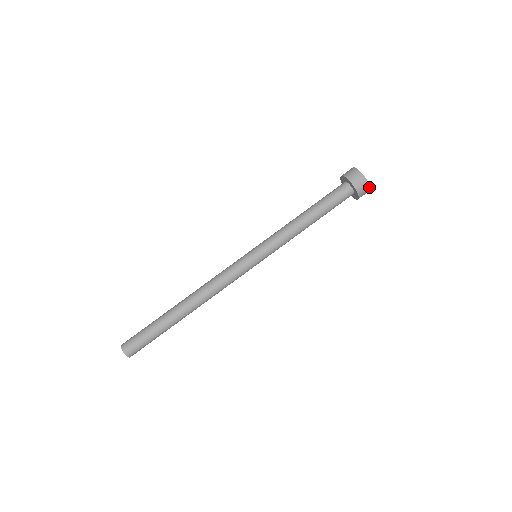
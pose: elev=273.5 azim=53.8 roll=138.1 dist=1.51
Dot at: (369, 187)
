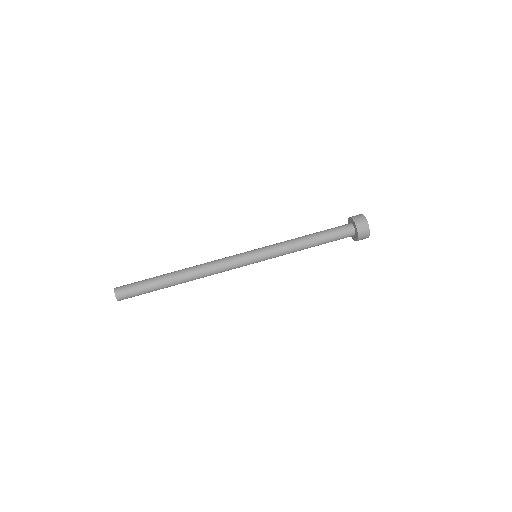
Dot at: (369, 234)
